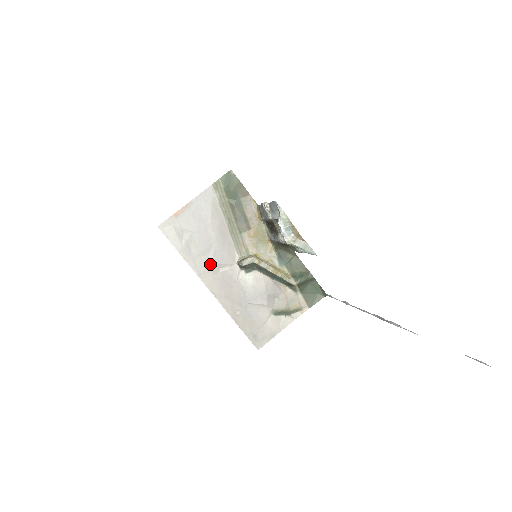
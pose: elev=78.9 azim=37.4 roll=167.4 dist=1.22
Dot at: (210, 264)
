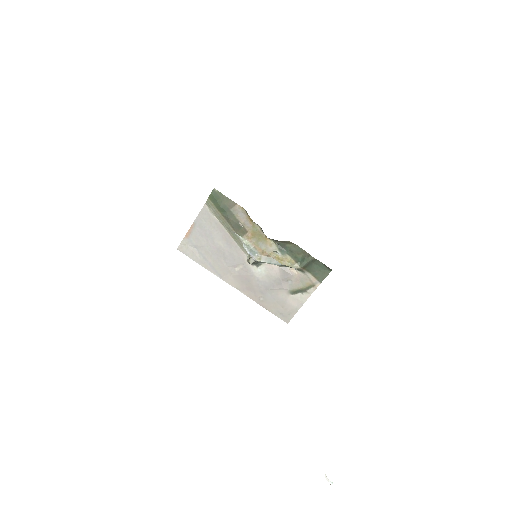
Dot at: (226, 267)
